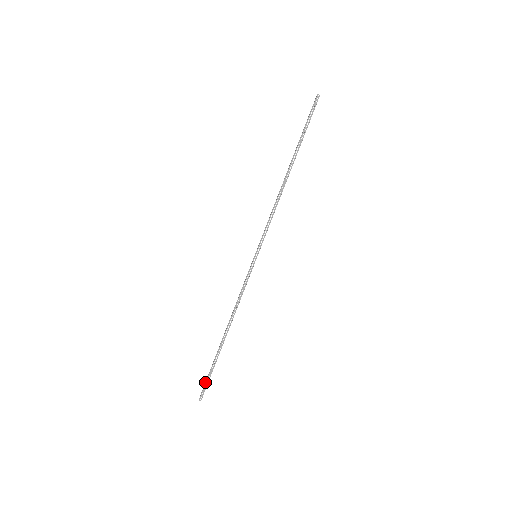
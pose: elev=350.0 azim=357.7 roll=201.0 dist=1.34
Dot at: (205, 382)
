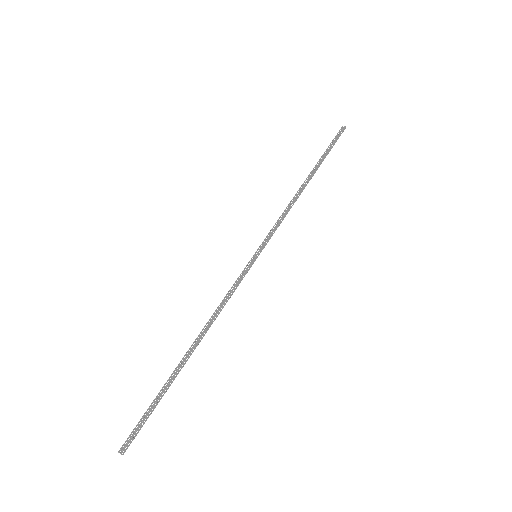
Dot at: (139, 421)
